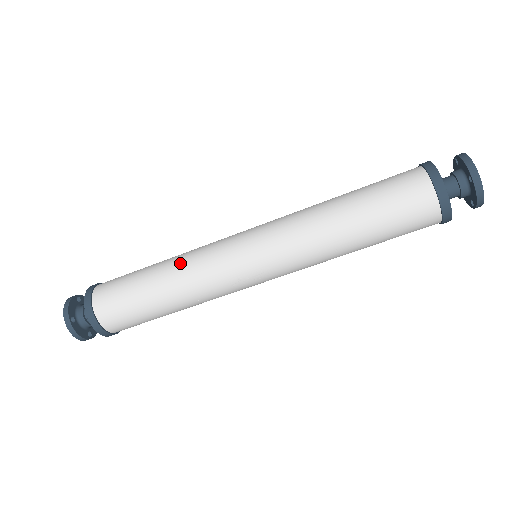
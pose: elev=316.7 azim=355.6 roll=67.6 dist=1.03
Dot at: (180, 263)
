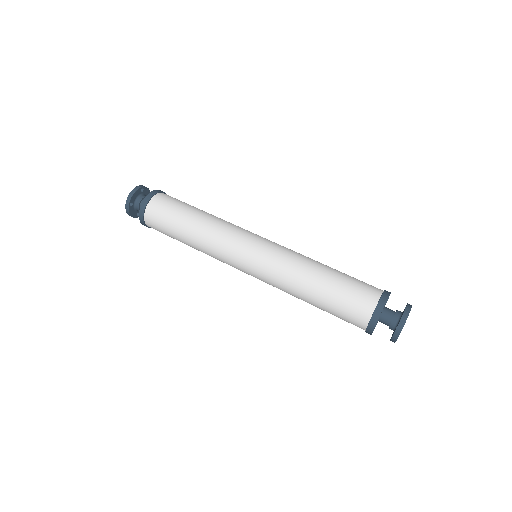
Dot at: (208, 229)
